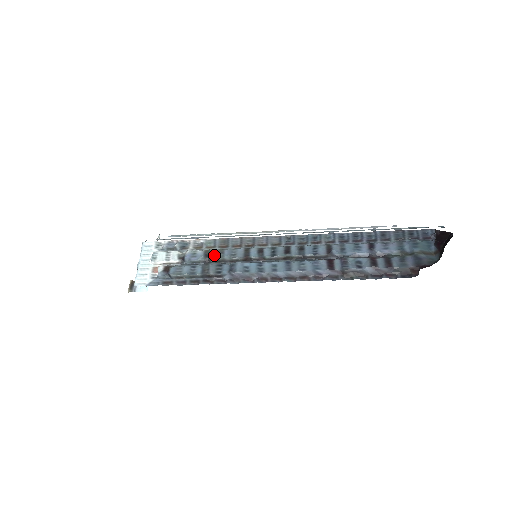
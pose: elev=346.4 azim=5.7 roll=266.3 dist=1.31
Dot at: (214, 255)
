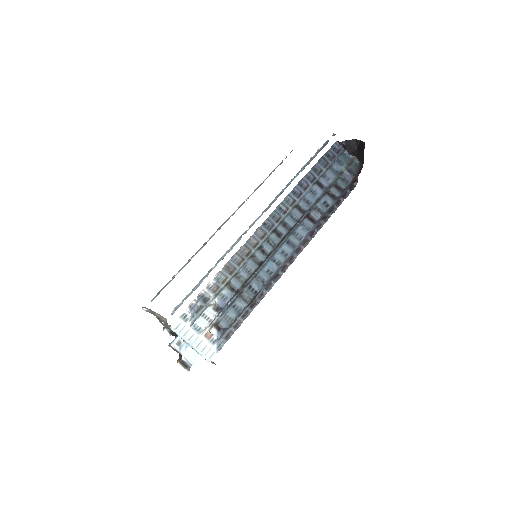
Dot at: (238, 284)
